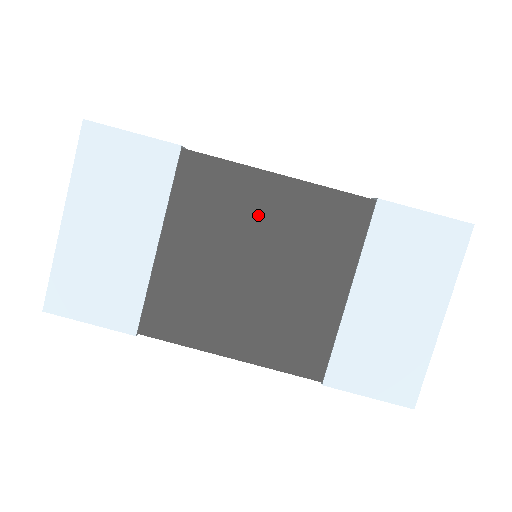
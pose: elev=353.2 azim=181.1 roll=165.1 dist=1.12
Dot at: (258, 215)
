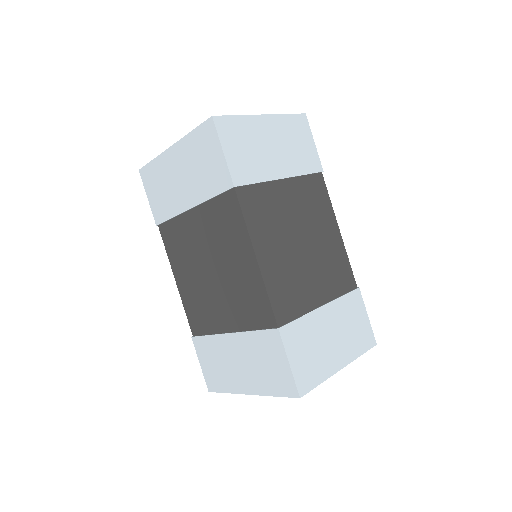
Dot at: (322, 229)
